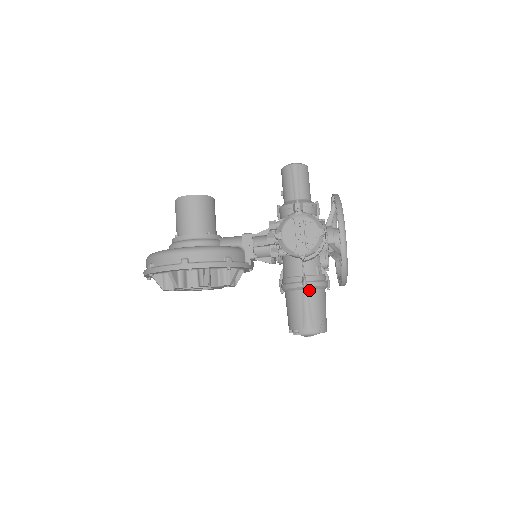
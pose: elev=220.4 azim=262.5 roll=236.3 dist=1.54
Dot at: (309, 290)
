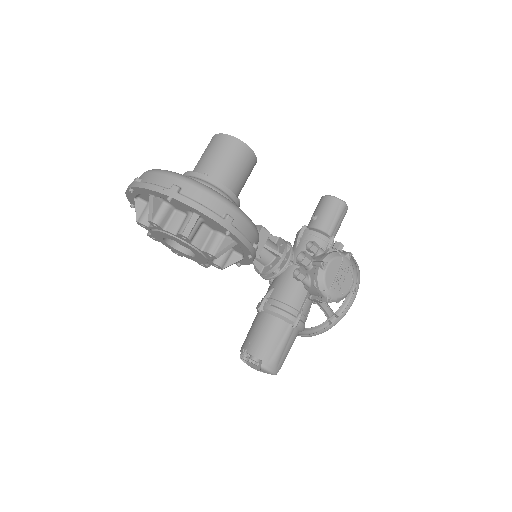
Dot at: (295, 328)
